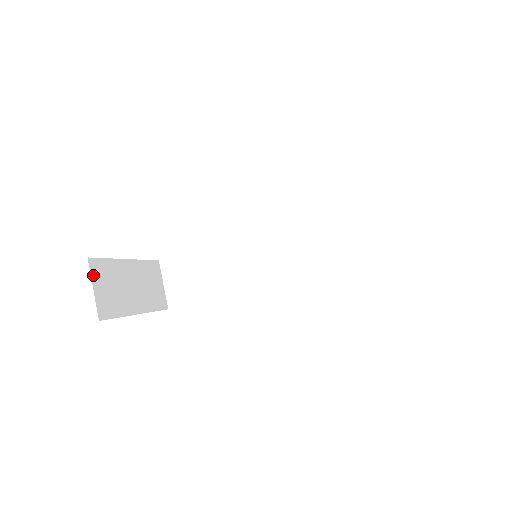
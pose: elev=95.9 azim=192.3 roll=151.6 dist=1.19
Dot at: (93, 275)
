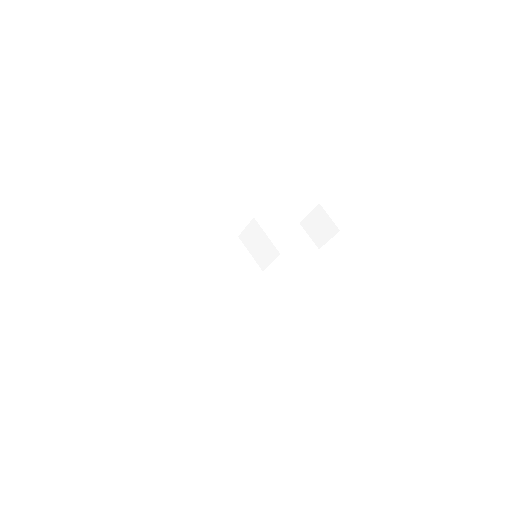
Dot at: occluded
